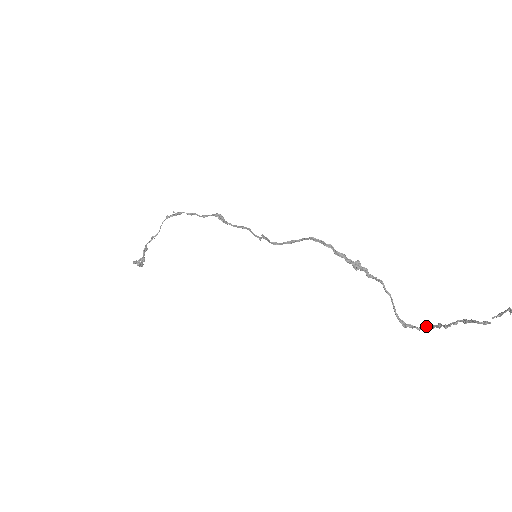
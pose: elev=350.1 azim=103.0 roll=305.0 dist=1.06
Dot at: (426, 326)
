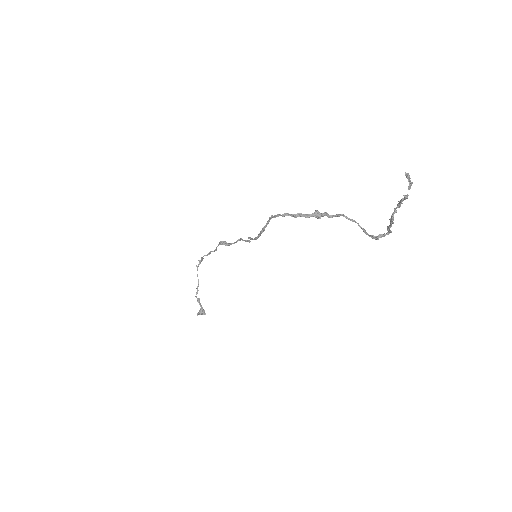
Dot at: (388, 228)
